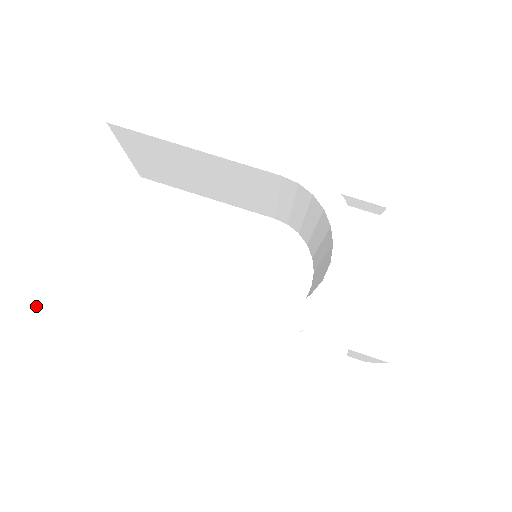
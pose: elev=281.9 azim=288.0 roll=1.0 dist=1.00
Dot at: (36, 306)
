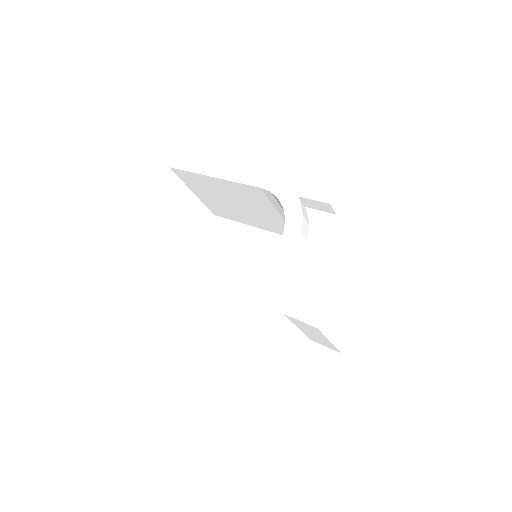
Dot at: (104, 273)
